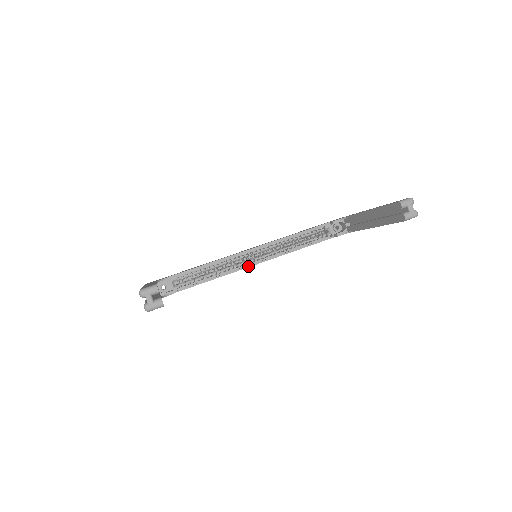
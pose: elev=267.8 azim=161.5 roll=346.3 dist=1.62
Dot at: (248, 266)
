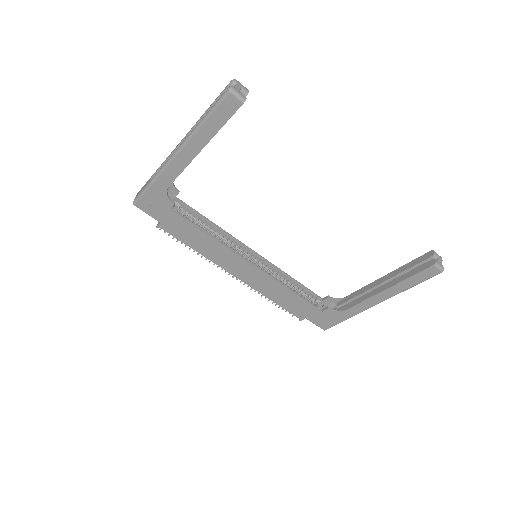
Dot at: (243, 258)
